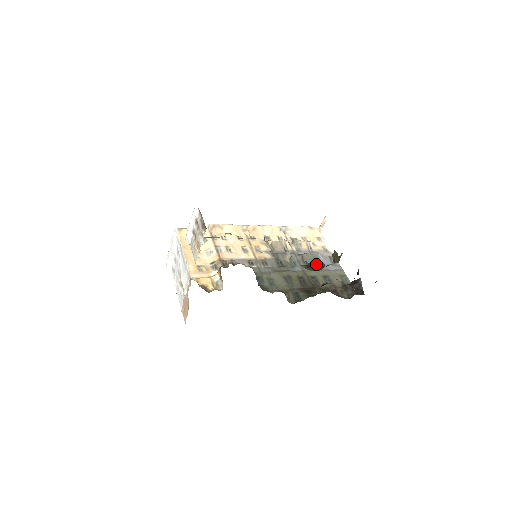
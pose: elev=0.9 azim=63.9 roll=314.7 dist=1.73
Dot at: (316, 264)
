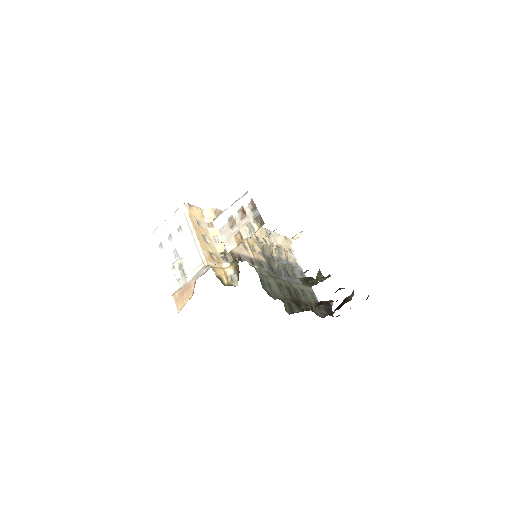
Dot at: (313, 280)
